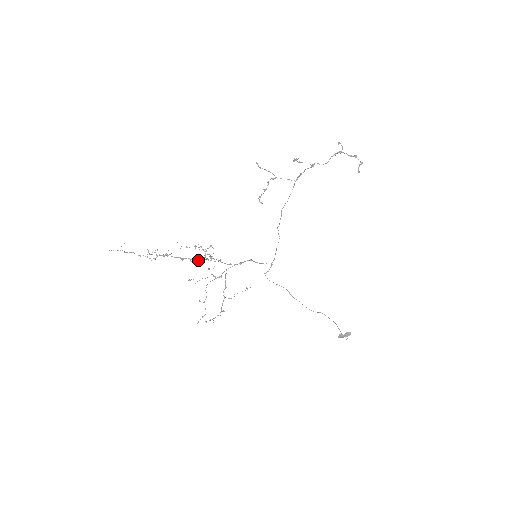
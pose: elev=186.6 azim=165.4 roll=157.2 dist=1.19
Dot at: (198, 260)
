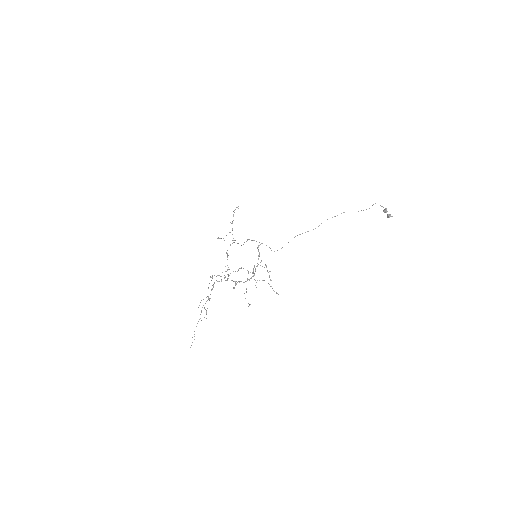
Dot at: occluded
